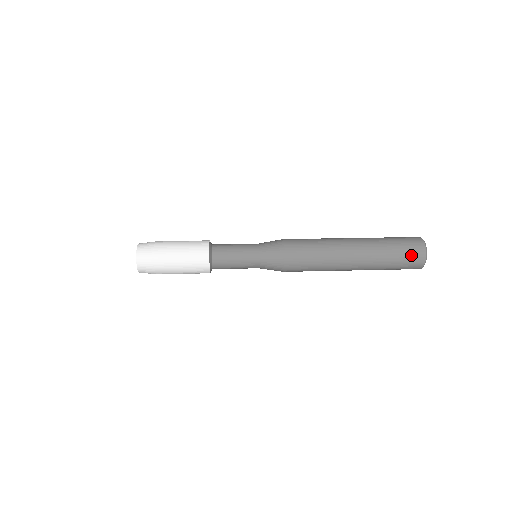
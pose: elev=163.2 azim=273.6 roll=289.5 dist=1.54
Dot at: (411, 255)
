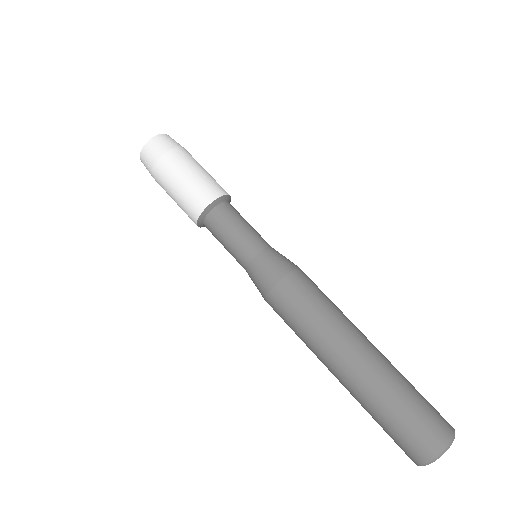
Dot at: occluded
